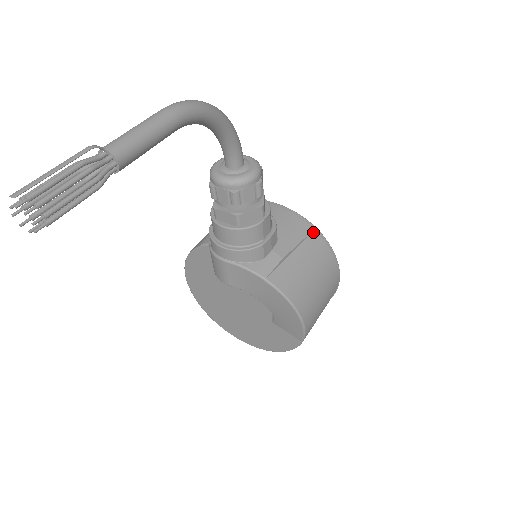
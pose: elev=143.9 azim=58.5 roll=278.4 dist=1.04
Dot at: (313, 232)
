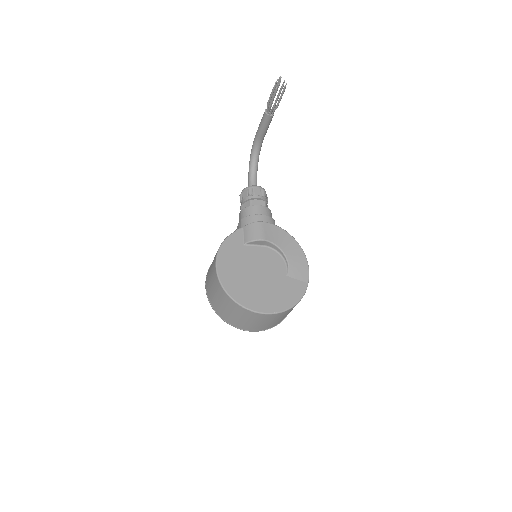
Dot at: occluded
